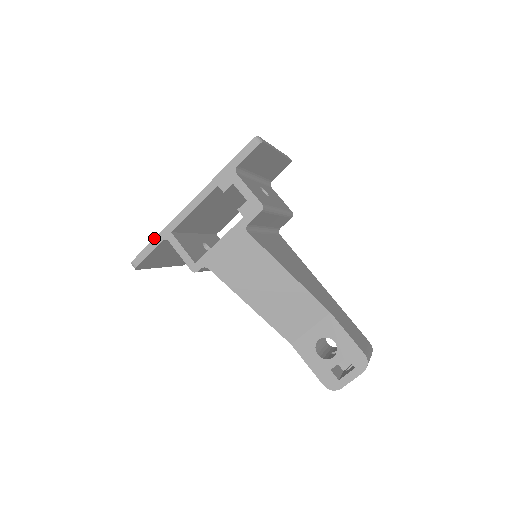
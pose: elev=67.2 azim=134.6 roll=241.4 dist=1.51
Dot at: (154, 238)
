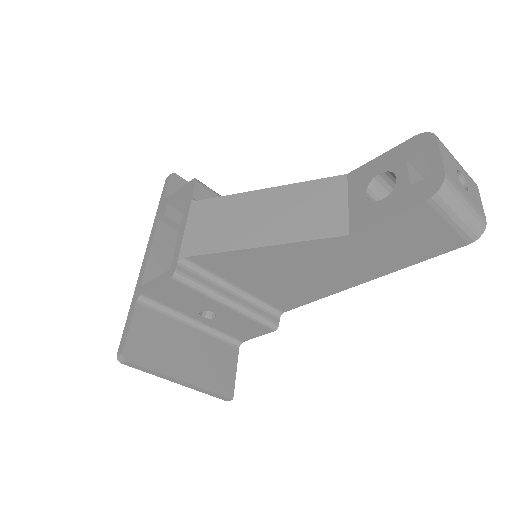
Dot at: occluded
